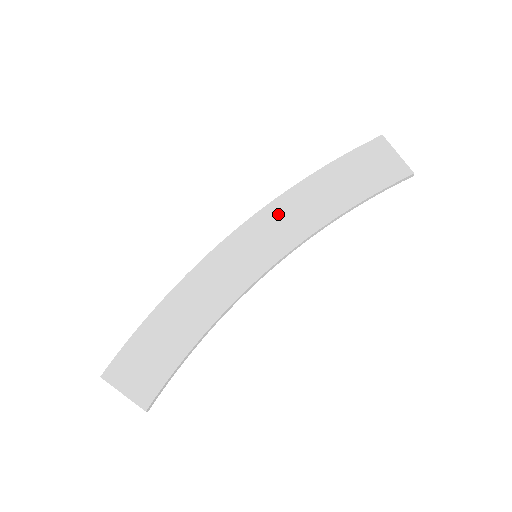
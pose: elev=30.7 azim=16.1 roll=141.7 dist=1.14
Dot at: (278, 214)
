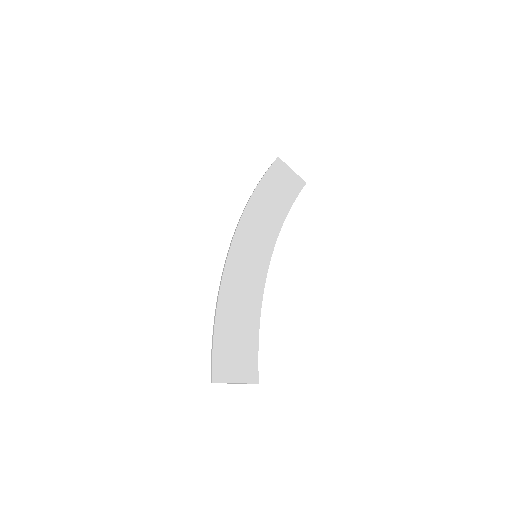
Dot at: (252, 223)
